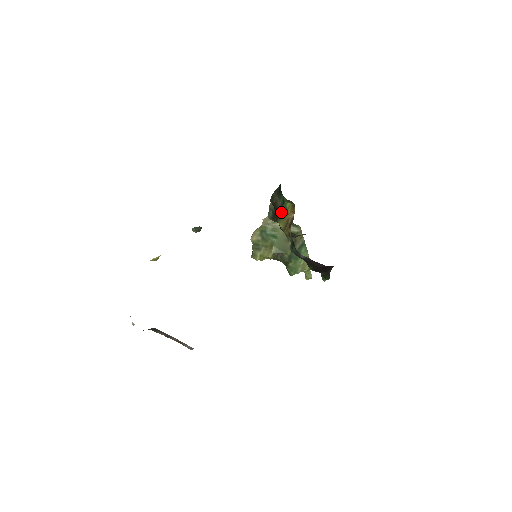
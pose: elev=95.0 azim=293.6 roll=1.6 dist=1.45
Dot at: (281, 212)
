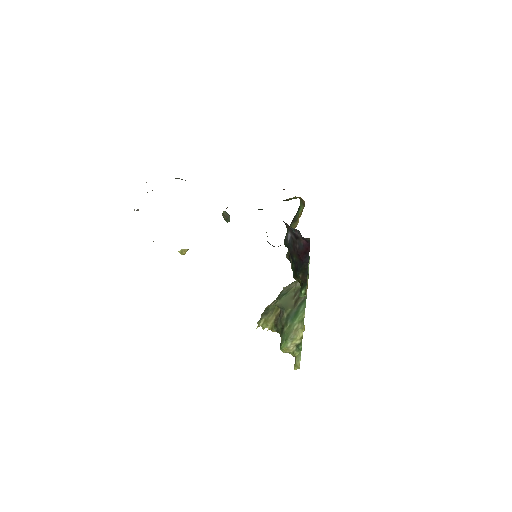
Dot at: (294, 221)
